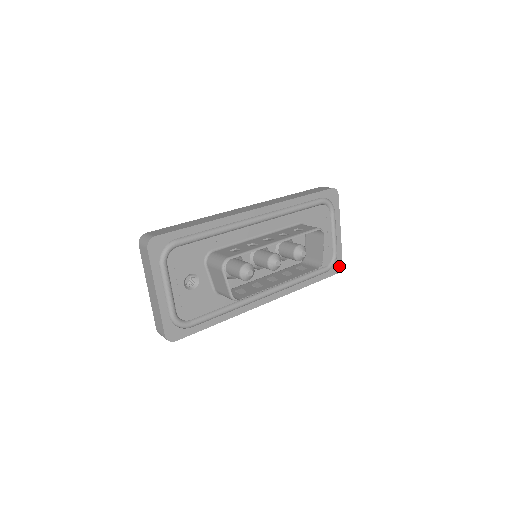
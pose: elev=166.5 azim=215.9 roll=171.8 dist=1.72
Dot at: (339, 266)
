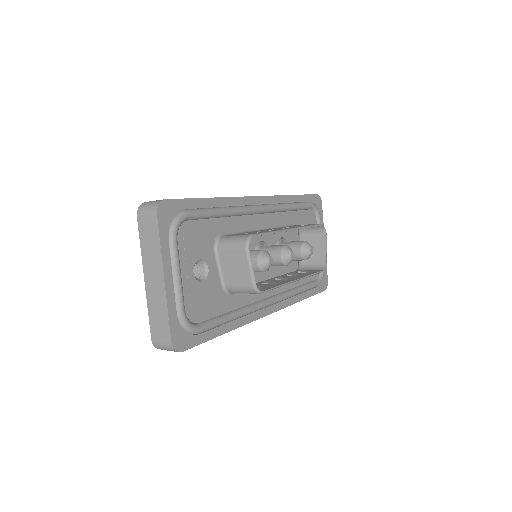
Dot at: (325, 282)
